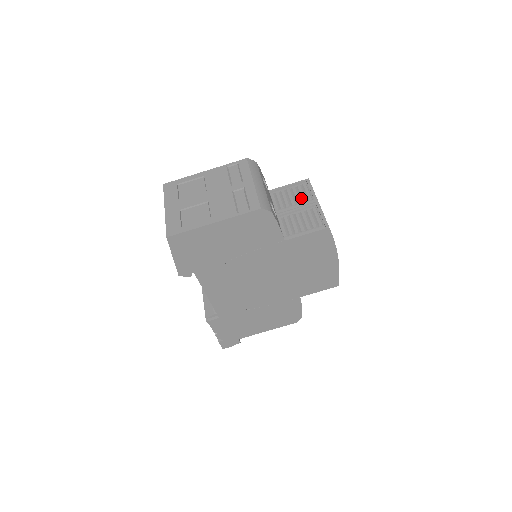
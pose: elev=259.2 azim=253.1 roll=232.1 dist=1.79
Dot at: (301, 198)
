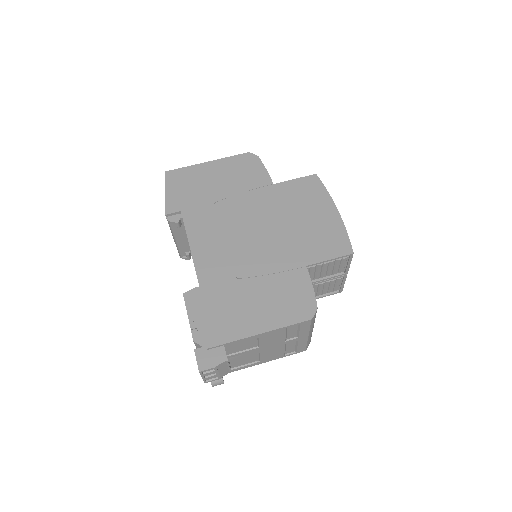
Dot at: occluded
